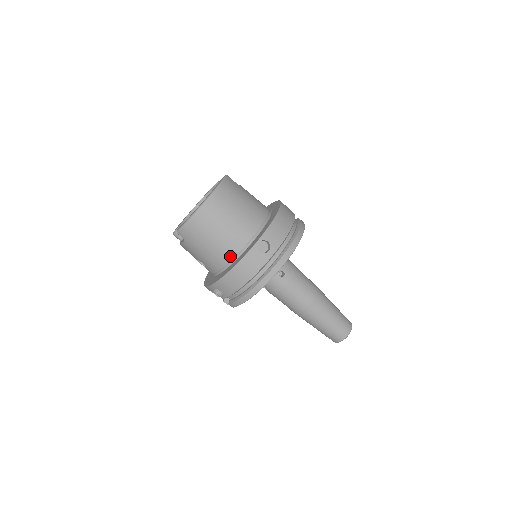
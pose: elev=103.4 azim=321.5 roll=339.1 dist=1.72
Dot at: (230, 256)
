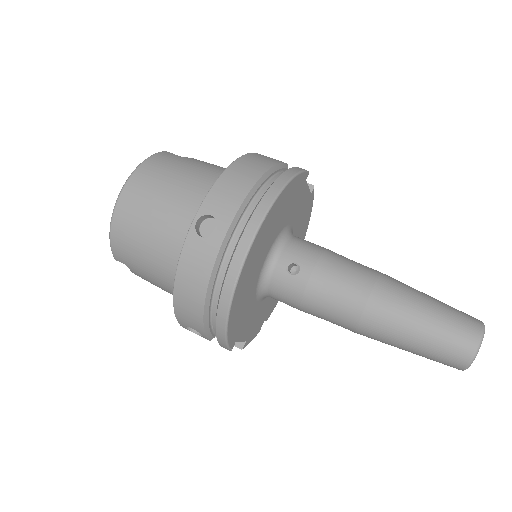
Dot at: occluded
